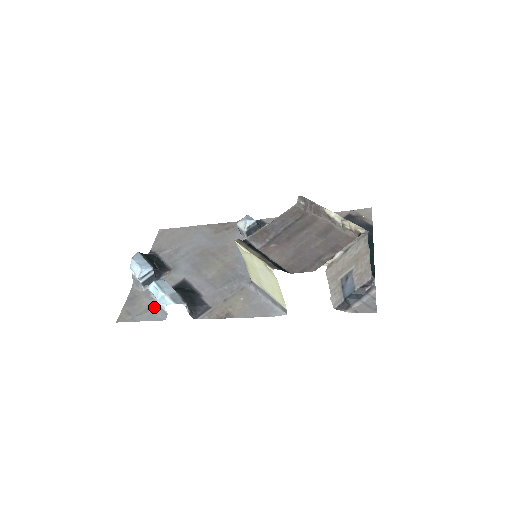
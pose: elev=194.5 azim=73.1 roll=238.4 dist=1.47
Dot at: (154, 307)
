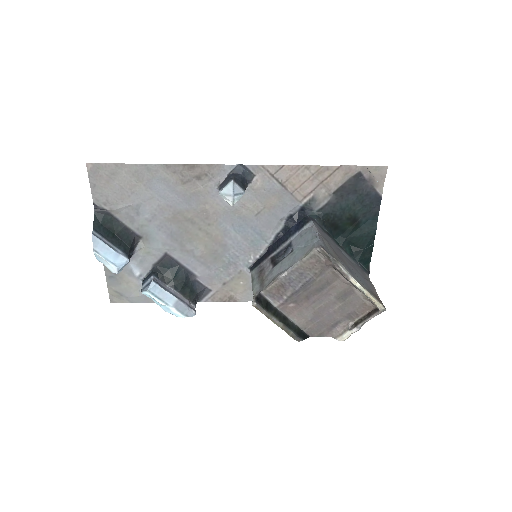
Dot at: occluded
